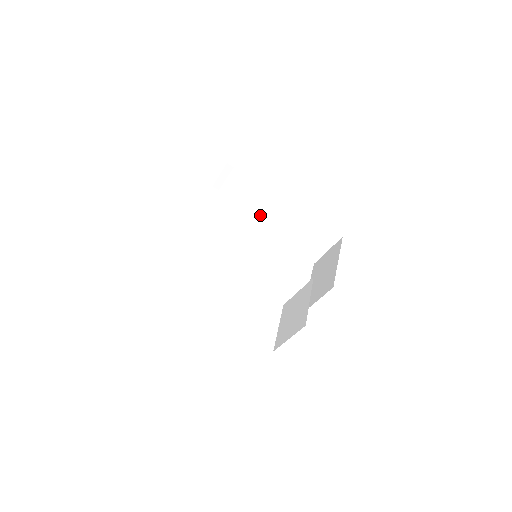
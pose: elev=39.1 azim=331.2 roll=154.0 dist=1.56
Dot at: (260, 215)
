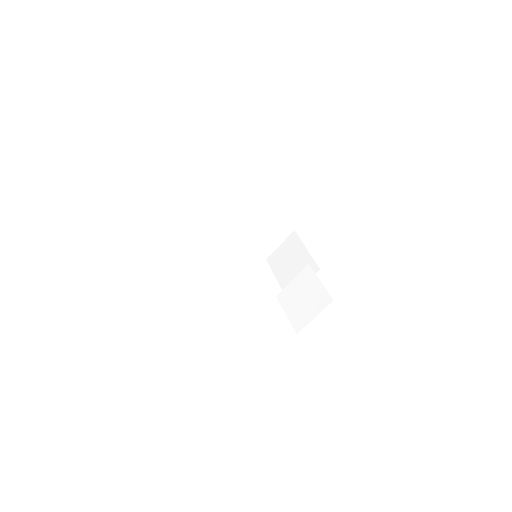
Dot at: (227, 222)
